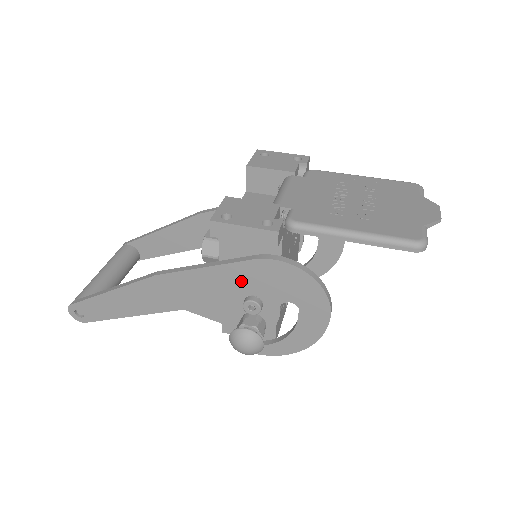
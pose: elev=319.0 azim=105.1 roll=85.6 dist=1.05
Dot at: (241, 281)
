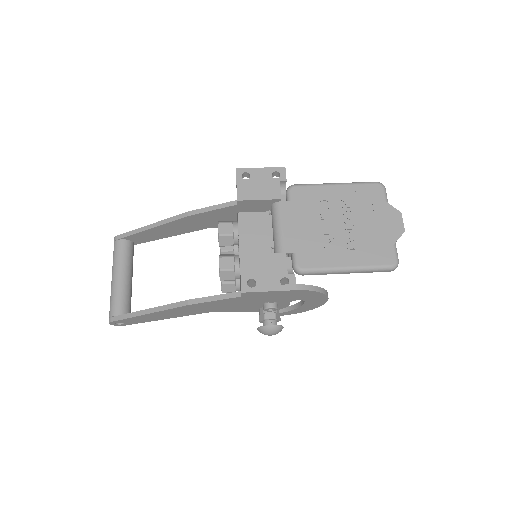
Dot at: (261, 299)
